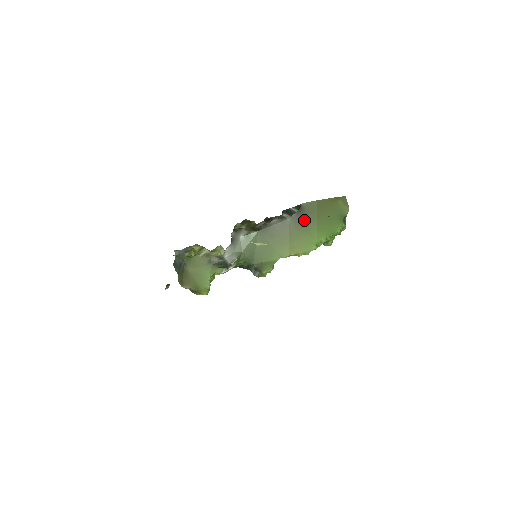
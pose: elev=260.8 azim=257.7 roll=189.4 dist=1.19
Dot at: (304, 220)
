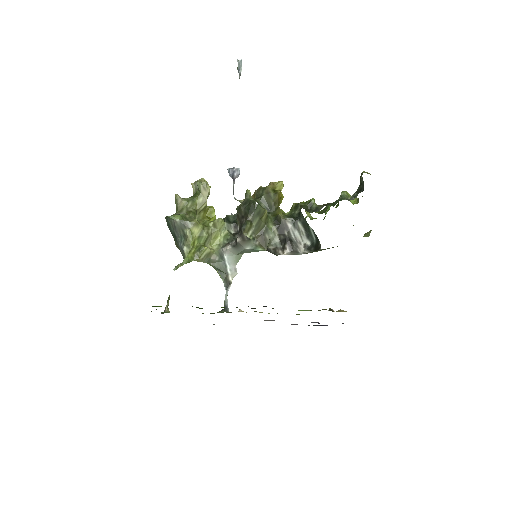
Dot at: occluded
